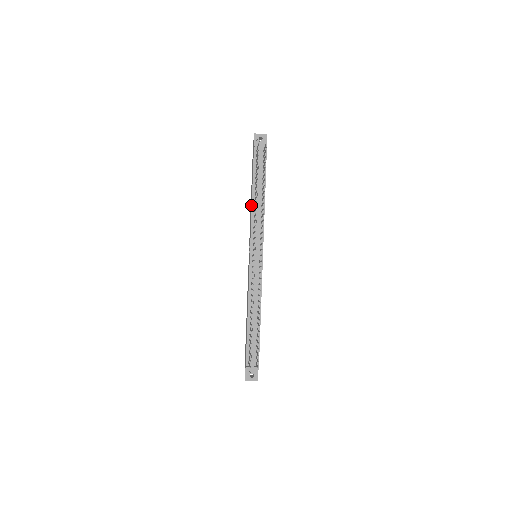
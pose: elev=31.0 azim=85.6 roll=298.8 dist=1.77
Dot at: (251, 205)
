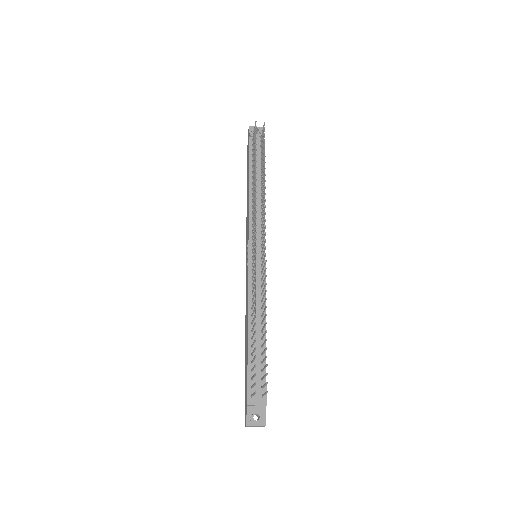
Dot at: (248, 197)
